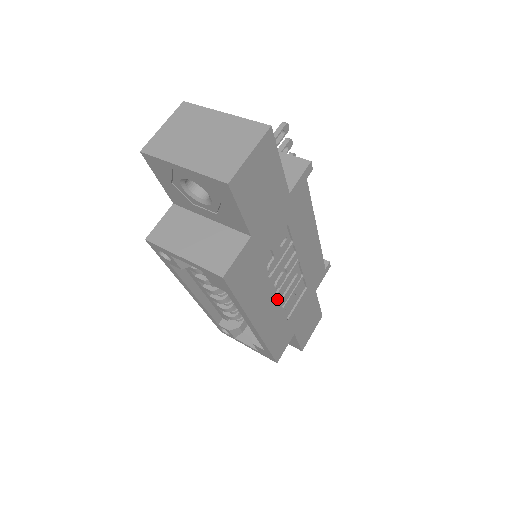
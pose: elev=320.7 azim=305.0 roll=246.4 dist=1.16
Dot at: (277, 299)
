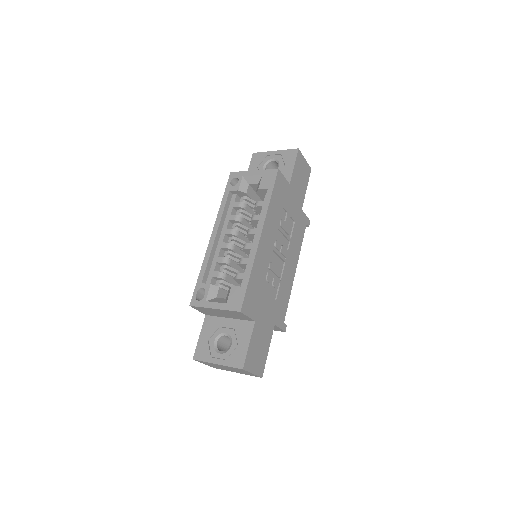
Dot at: (272, 252)
